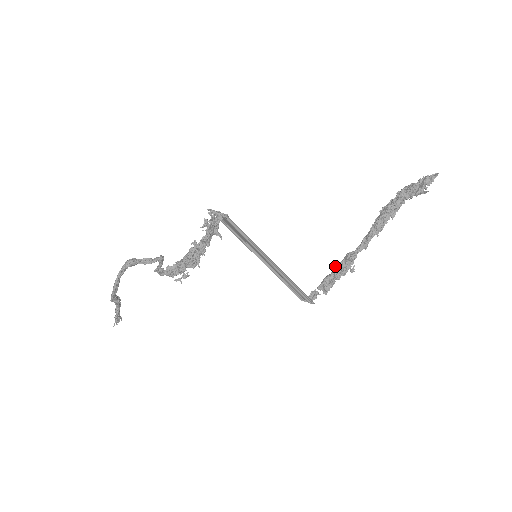
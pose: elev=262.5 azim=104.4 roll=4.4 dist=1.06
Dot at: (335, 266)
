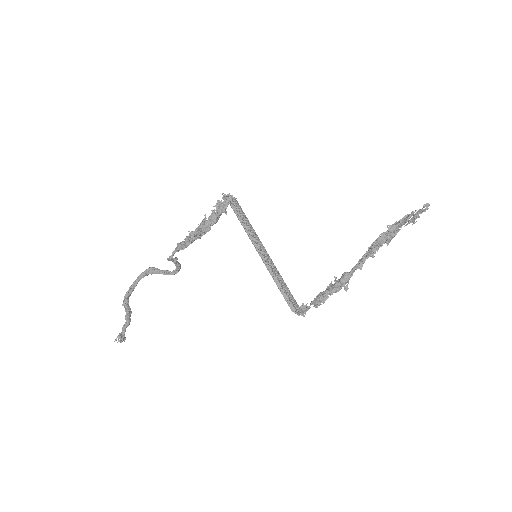
Dot at: (330, 283)
